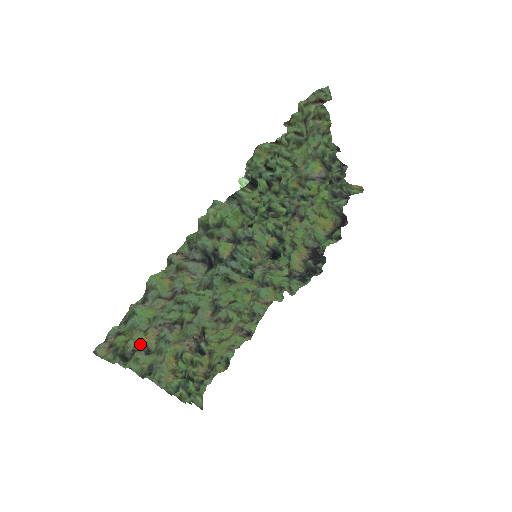
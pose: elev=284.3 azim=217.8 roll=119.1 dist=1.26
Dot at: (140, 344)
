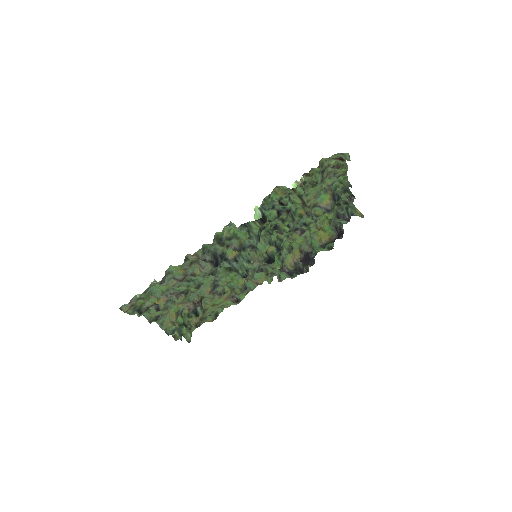
Dot at: (153, 303)
